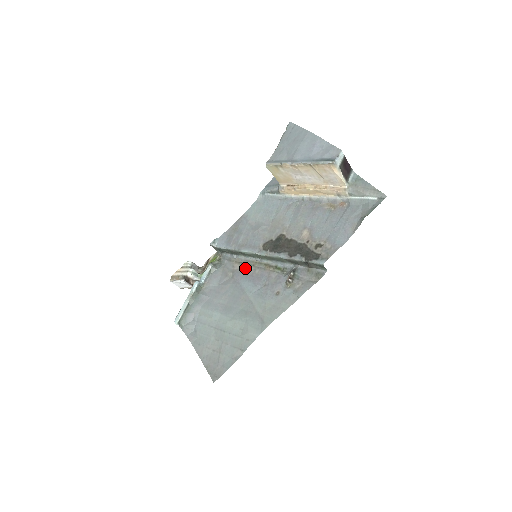
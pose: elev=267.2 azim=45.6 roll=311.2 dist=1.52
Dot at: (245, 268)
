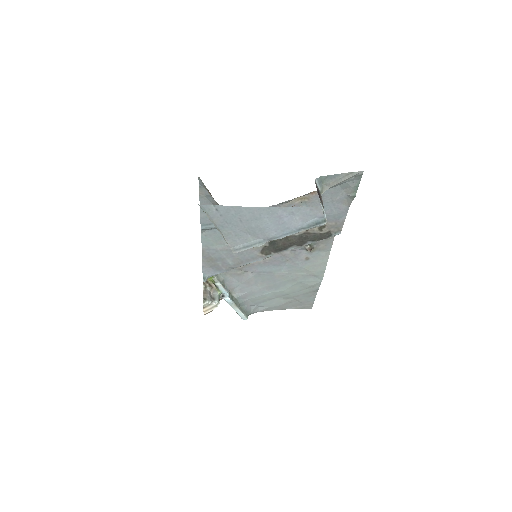
Dot at: (251, 263)
